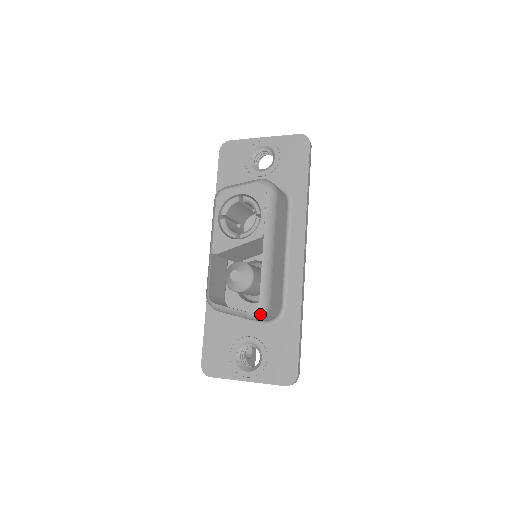
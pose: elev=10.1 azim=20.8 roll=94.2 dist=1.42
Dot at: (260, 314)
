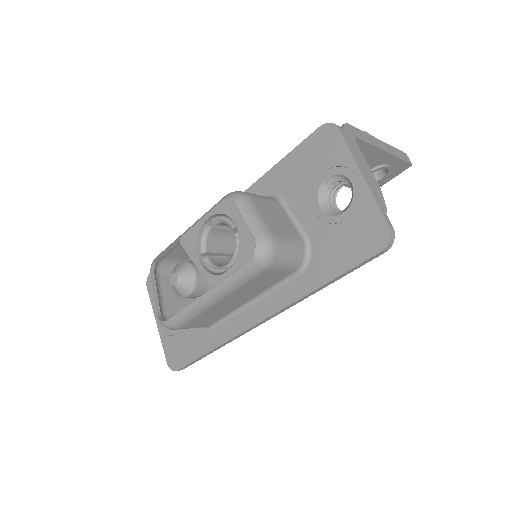
Dot at: (164, 325)
